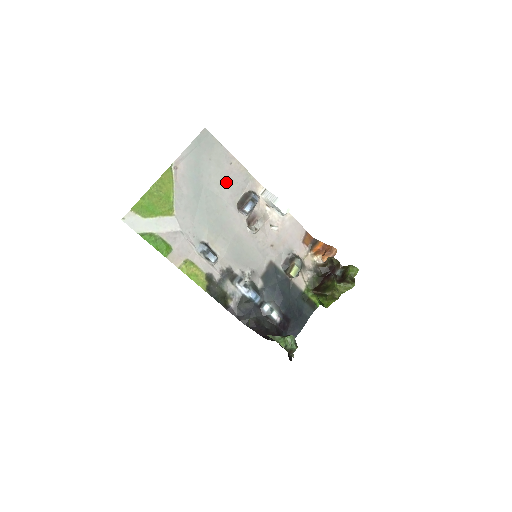
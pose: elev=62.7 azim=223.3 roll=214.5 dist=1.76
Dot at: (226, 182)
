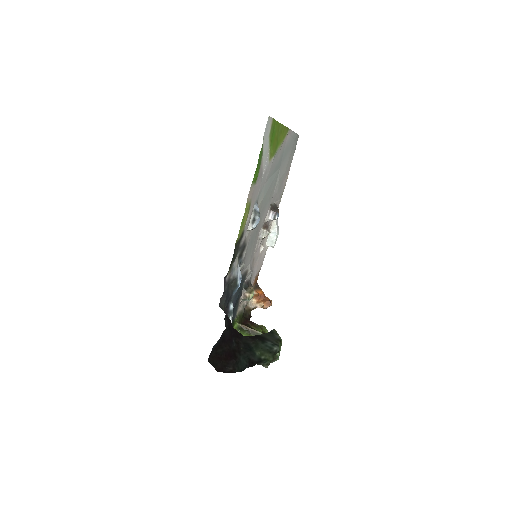
Dot at: (280, 183)
